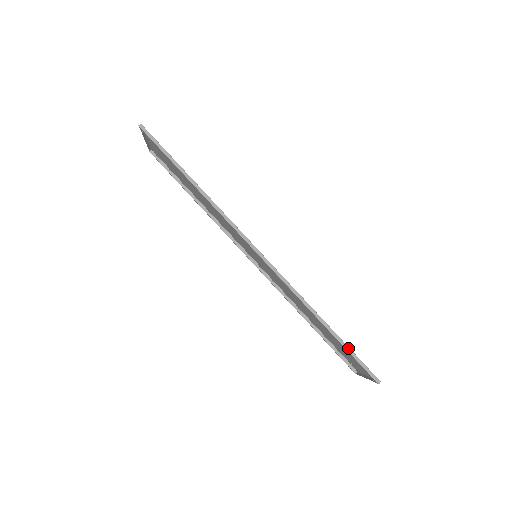
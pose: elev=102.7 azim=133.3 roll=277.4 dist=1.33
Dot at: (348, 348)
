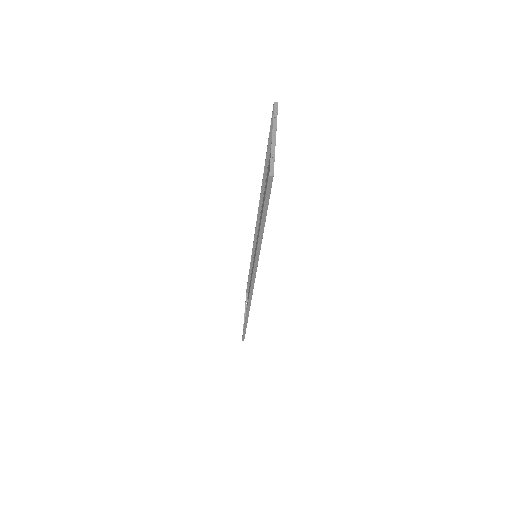
Dot at: (245, 330)
